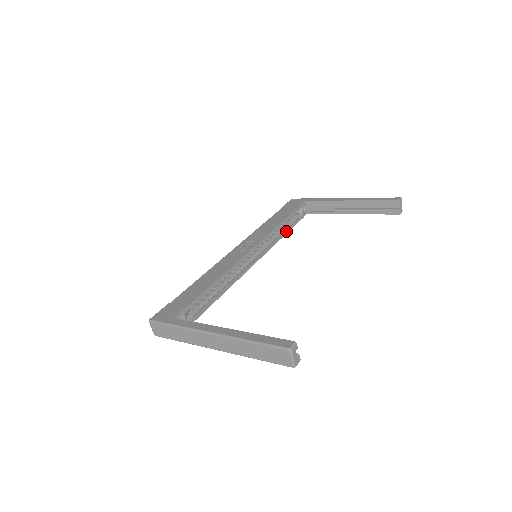
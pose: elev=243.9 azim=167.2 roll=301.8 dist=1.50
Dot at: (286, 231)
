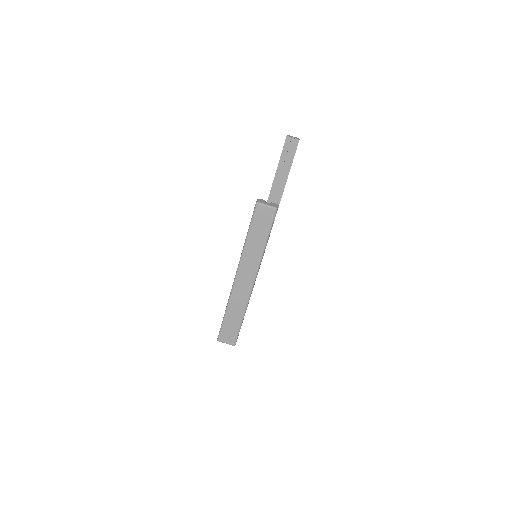
Dot at: occluded
